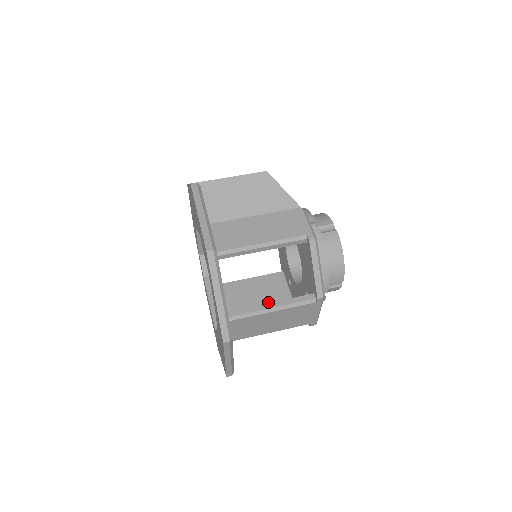
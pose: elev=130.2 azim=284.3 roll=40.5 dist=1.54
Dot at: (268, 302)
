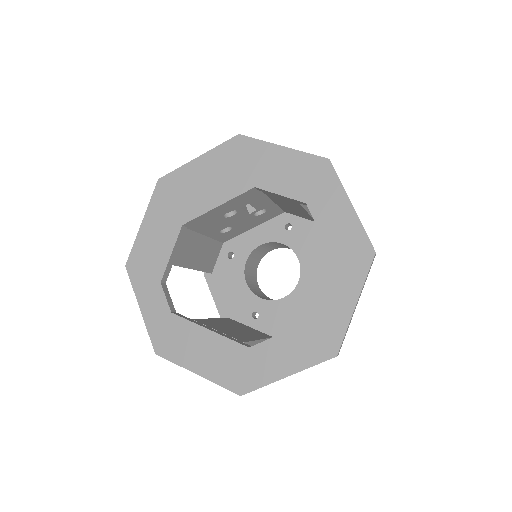
Dot at: (253, 333)
